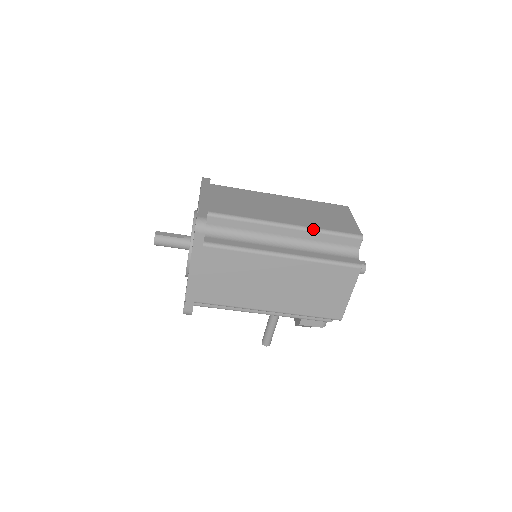
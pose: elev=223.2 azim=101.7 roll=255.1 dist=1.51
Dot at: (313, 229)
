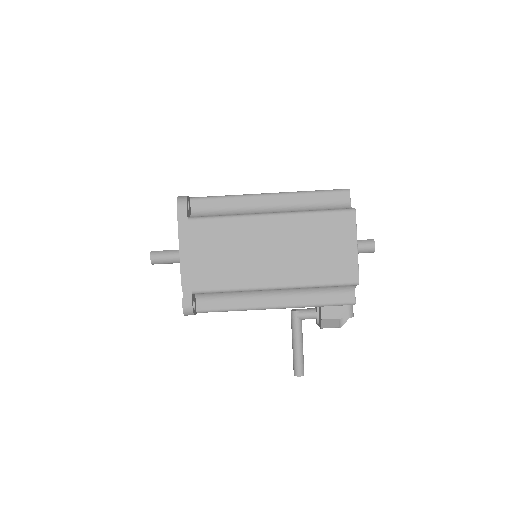
Dot at: (296, 192)
